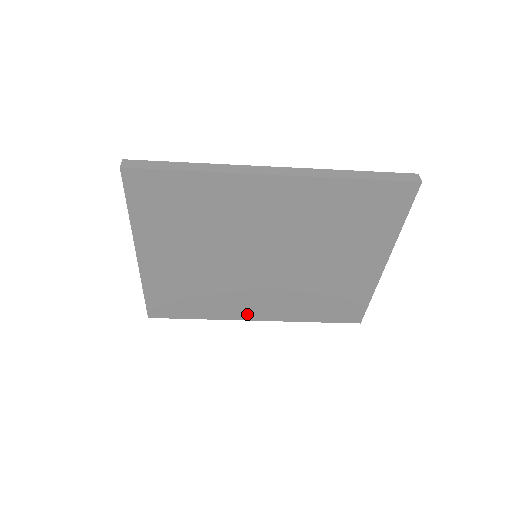
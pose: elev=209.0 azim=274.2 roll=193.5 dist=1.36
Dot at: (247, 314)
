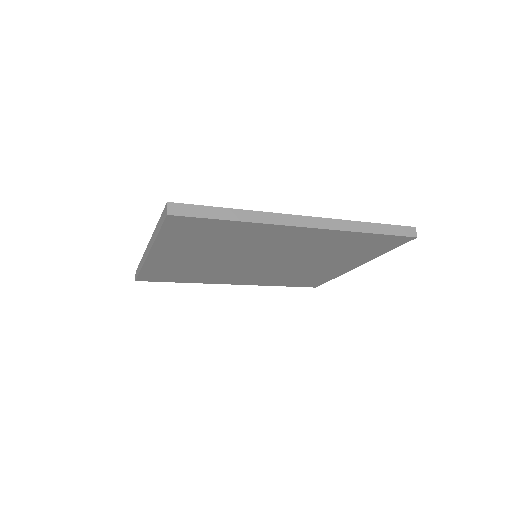
Dot at: (227, 282)
